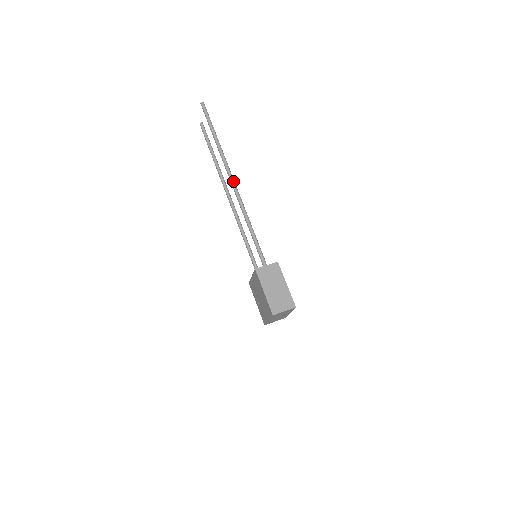
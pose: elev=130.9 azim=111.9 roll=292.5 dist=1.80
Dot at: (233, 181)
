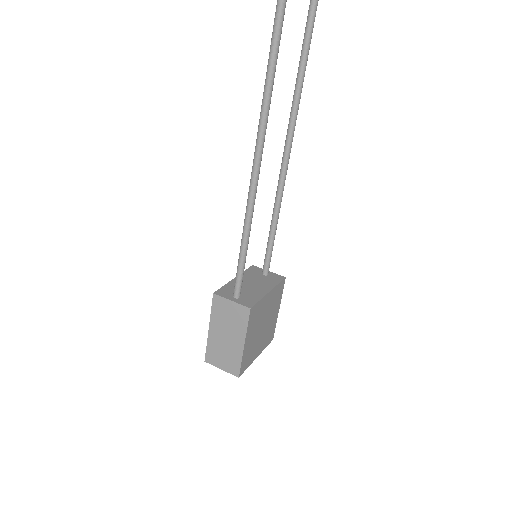
Dot at: (262, 118)
